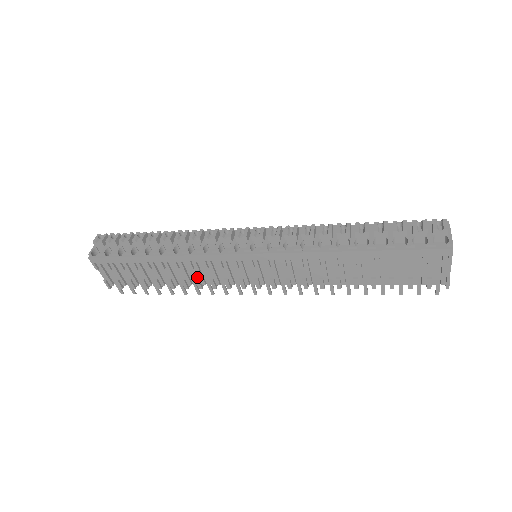
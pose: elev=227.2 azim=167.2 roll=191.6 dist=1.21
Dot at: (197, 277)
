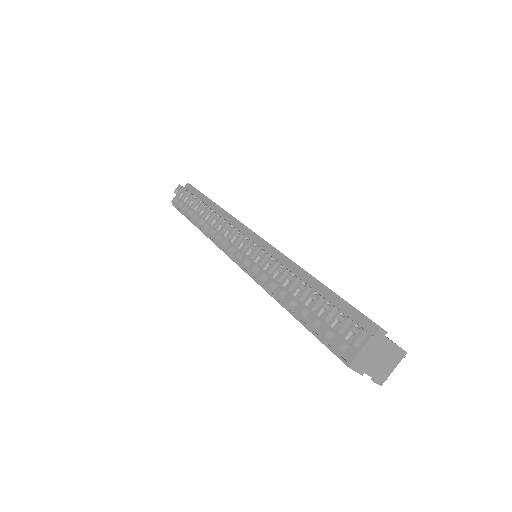
Dot at: occluded
